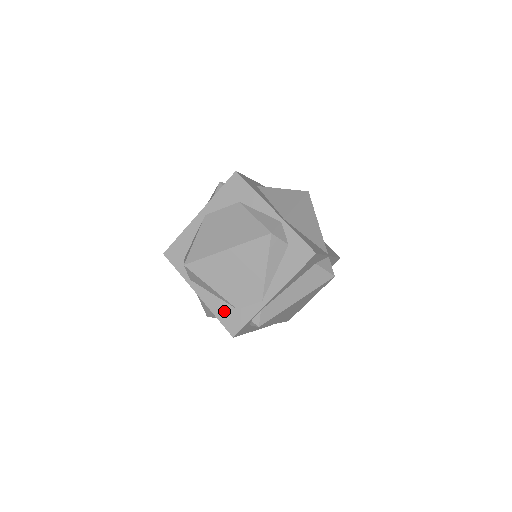
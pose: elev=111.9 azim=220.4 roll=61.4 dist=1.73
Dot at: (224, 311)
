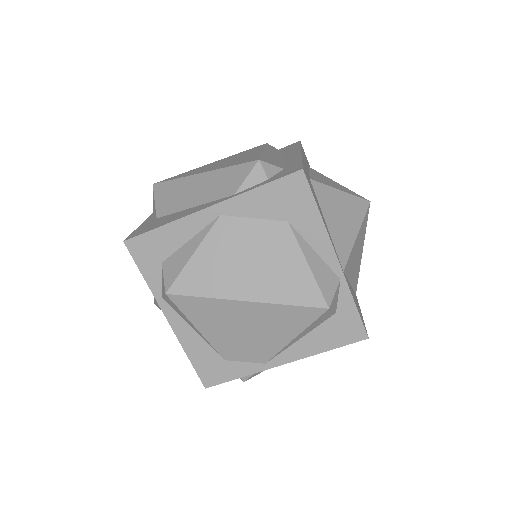
Dot at: (203, 355)
